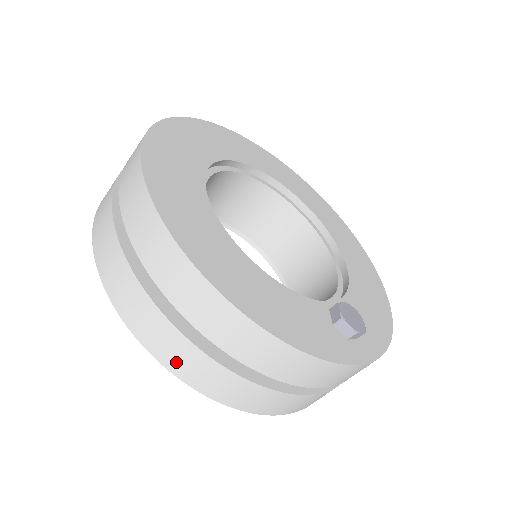
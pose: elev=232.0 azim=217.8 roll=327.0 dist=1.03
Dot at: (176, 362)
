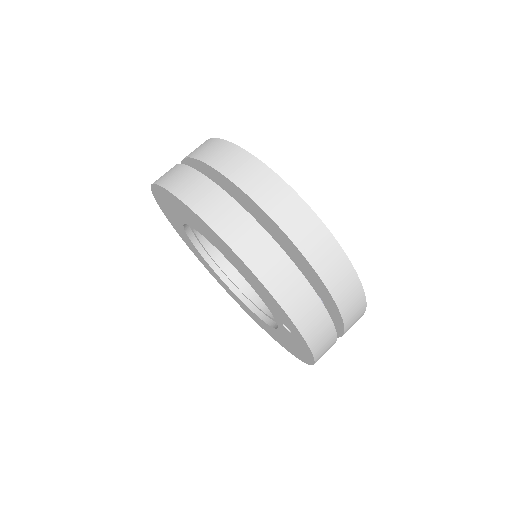
Dot at: (248, 249)
